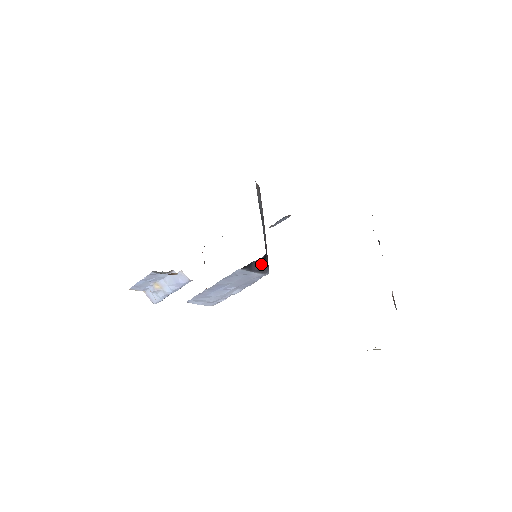
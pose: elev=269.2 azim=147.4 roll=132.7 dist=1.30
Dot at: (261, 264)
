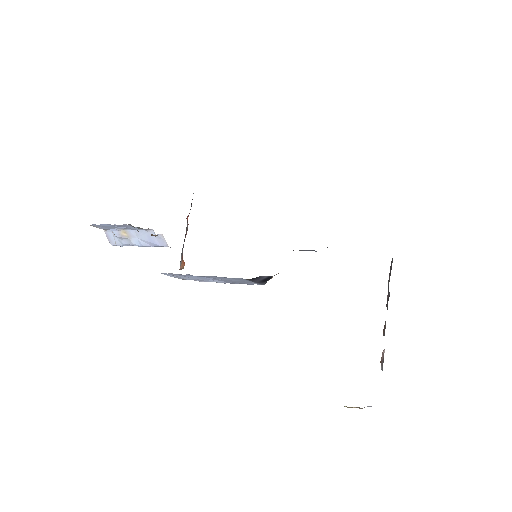
Dot at: (266, 279)
